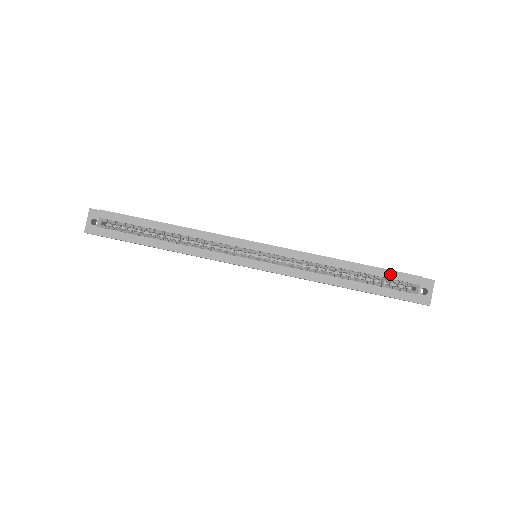
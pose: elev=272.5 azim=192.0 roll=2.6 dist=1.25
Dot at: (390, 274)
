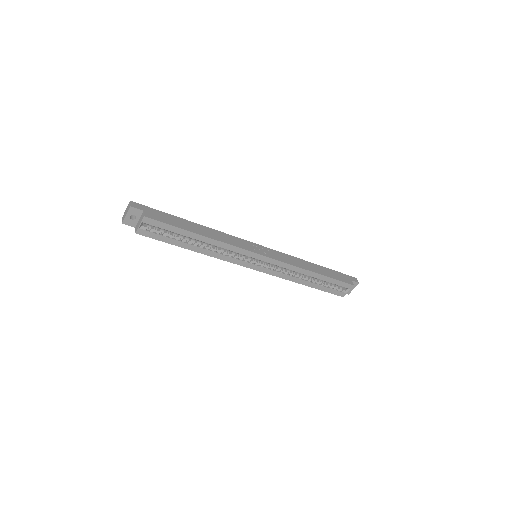
Dot at: (337, 282)
